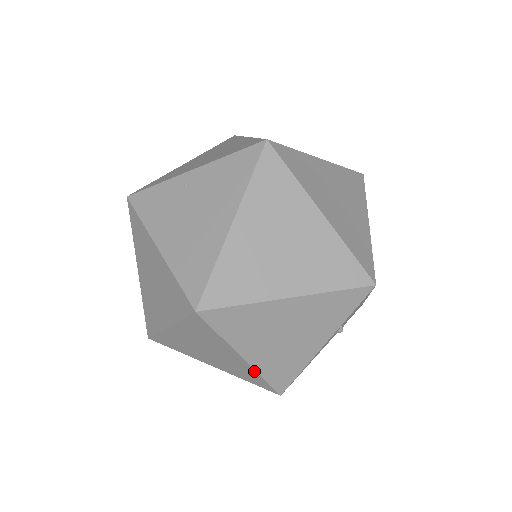
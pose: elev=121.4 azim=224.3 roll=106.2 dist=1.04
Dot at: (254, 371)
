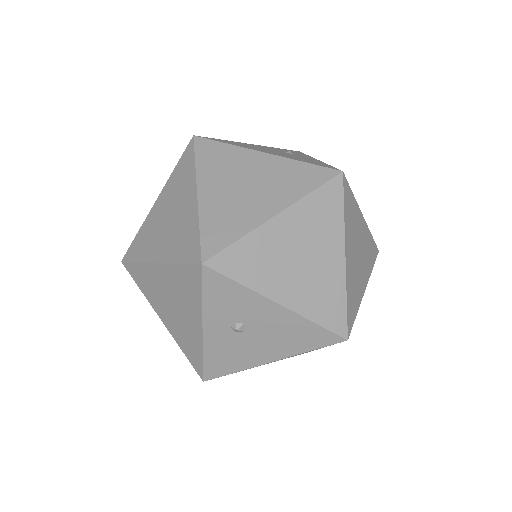
Dot at: (175, 339)
